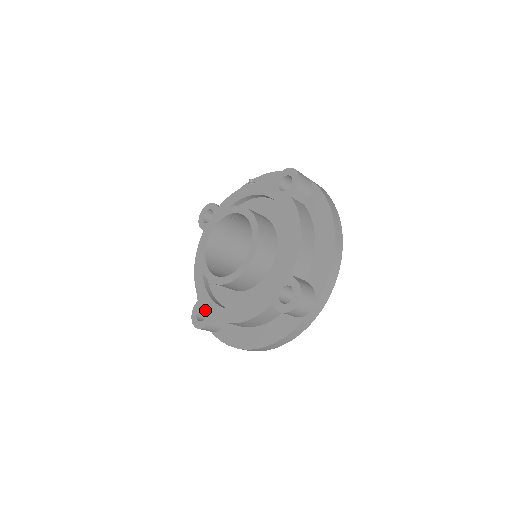
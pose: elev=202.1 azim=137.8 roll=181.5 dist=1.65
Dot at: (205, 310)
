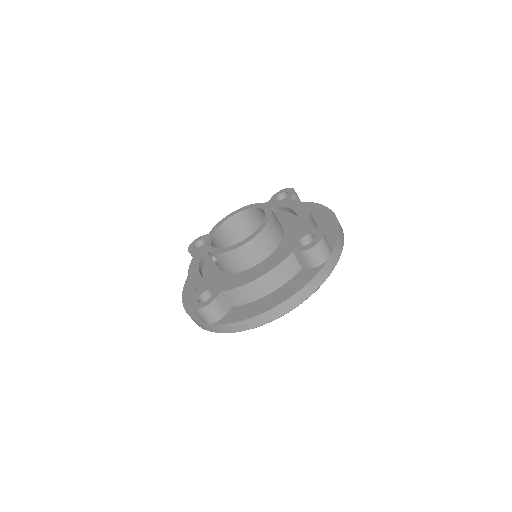
Dot at: occluded
